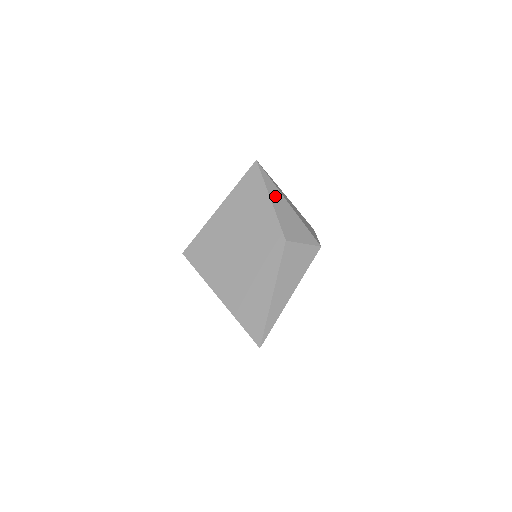
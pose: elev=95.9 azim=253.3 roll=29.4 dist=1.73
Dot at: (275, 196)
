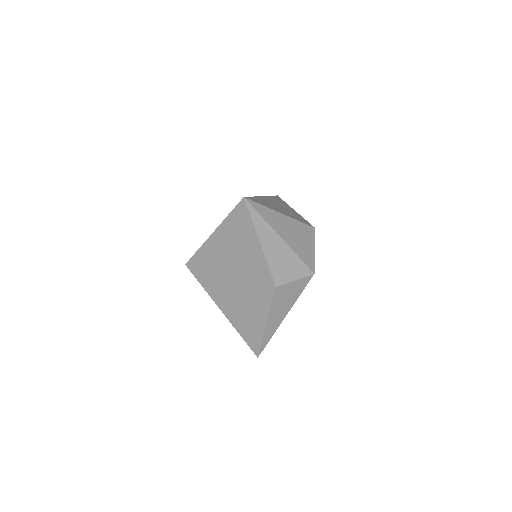
Dot at: (266, 237)
